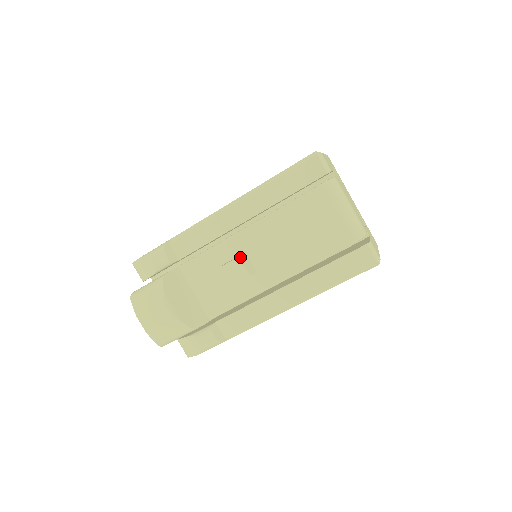
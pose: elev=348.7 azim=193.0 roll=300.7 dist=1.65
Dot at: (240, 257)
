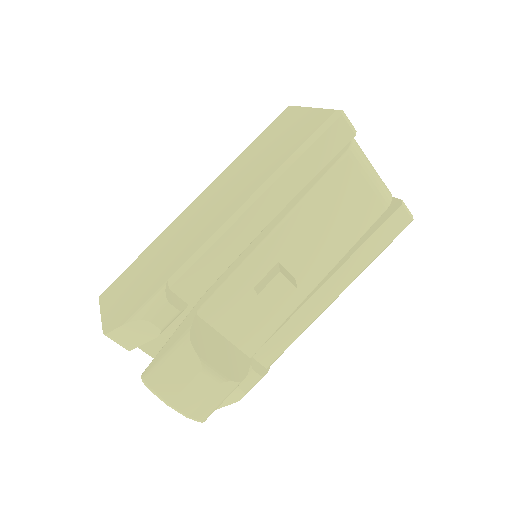
Dot at: (281, 271)
